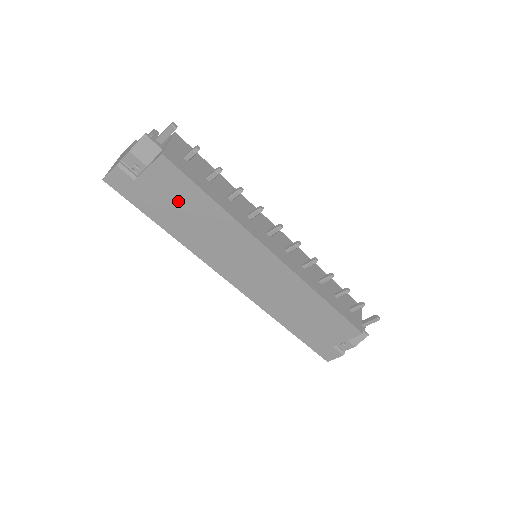
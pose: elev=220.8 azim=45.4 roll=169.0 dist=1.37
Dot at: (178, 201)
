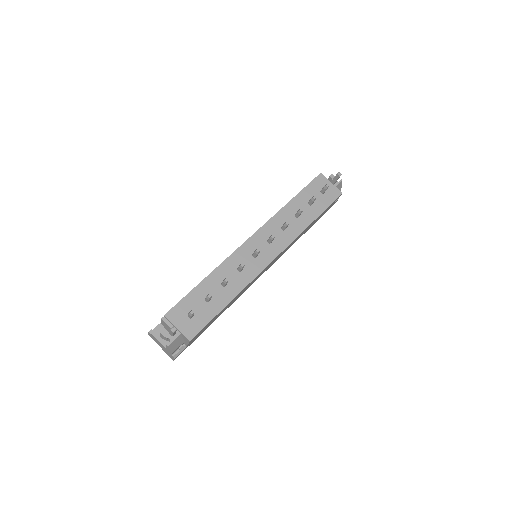
Dot at: occluded
